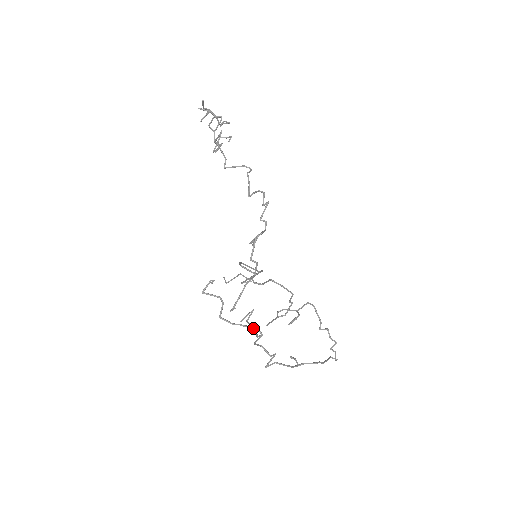
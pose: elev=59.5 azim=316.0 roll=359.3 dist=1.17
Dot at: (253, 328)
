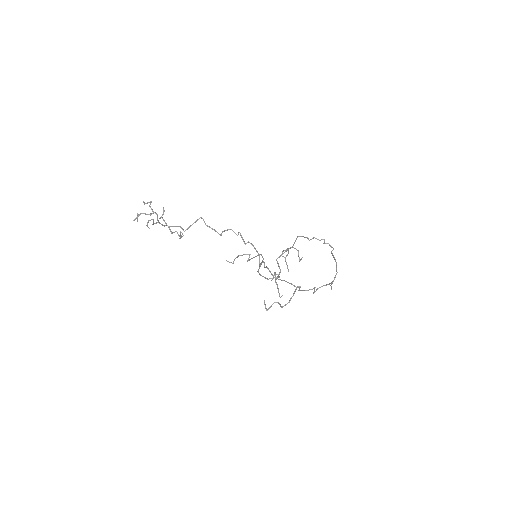
Dot at: occluded
